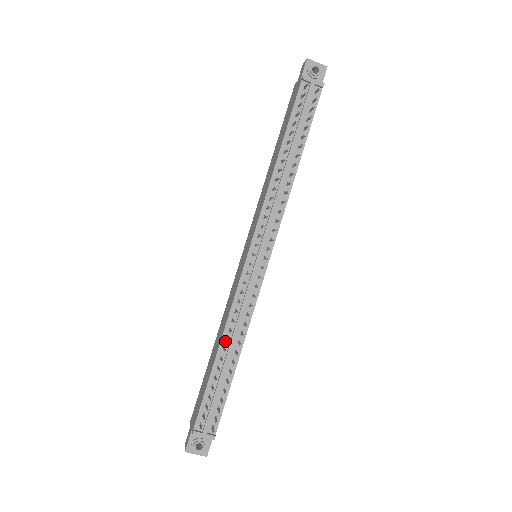
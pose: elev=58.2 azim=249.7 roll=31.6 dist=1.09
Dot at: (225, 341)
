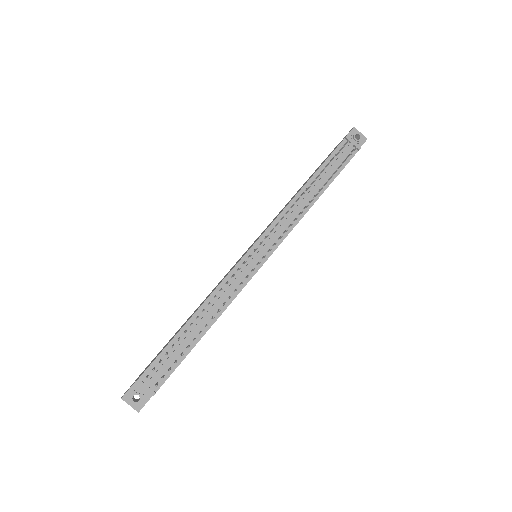
Dot at: (201, 311)
